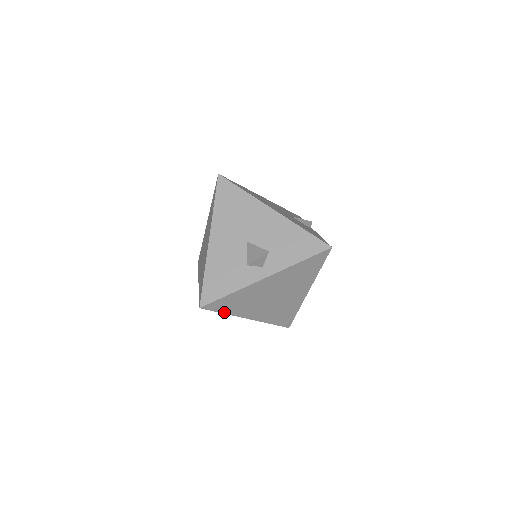
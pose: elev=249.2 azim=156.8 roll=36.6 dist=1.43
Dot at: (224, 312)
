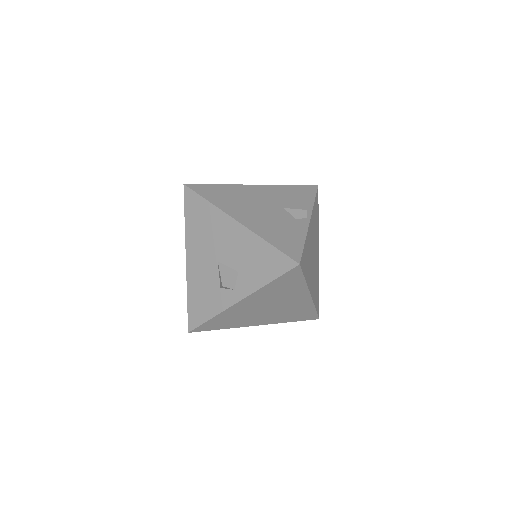
Dot at: (221, 328)
